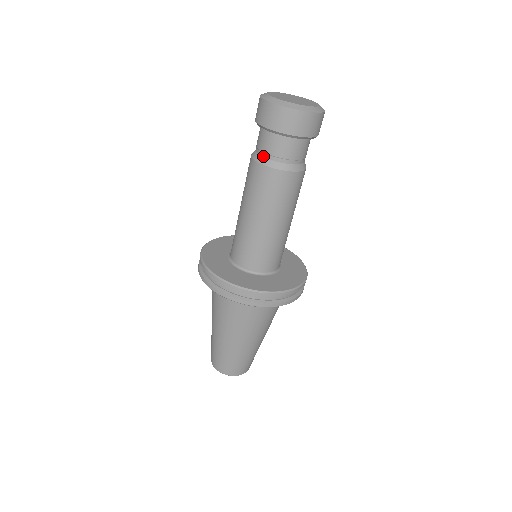
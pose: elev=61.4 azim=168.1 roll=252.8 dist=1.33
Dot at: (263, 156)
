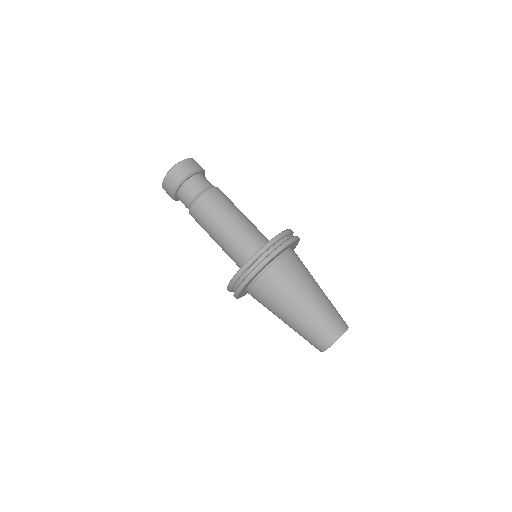
Dot at: occluded
